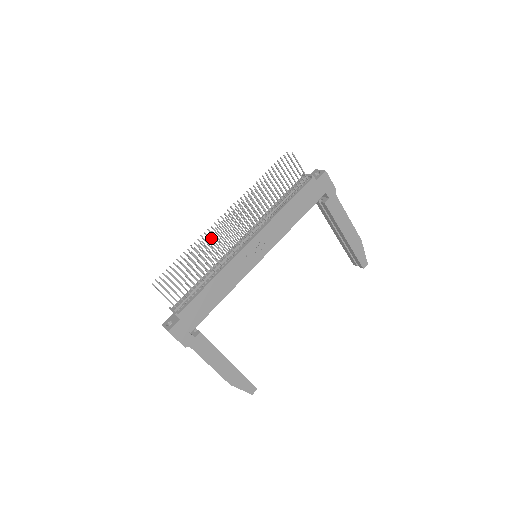
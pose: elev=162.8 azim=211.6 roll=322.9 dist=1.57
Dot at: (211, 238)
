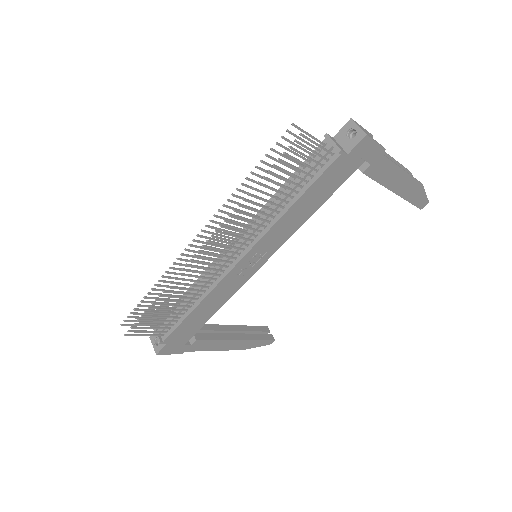
Dot at: (183, 275)
